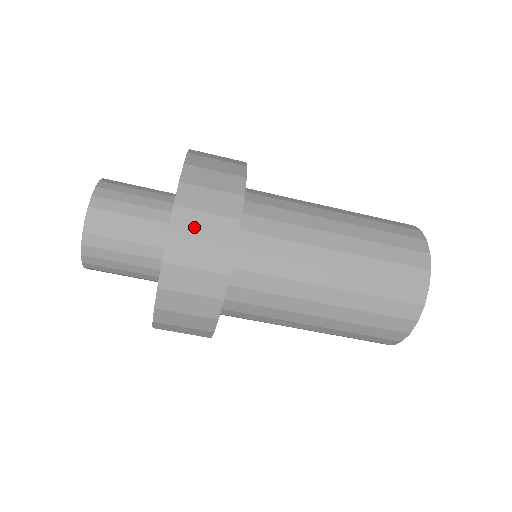
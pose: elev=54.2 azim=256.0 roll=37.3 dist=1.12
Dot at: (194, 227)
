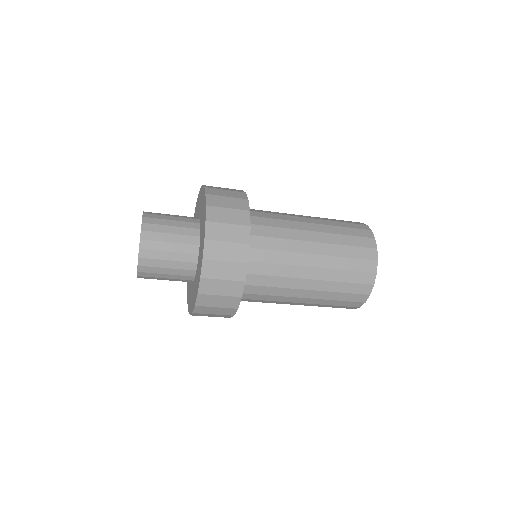
Dot at: (221, 234)
